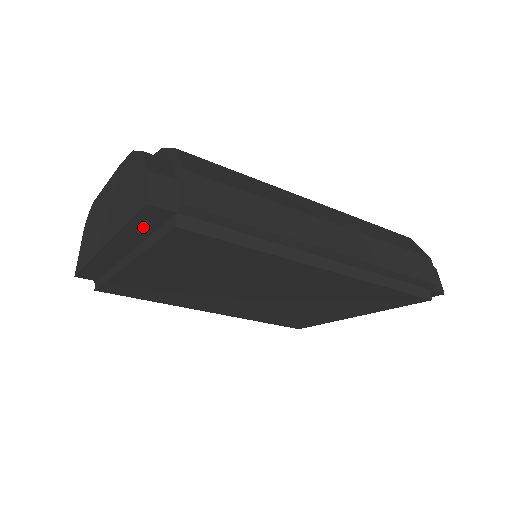
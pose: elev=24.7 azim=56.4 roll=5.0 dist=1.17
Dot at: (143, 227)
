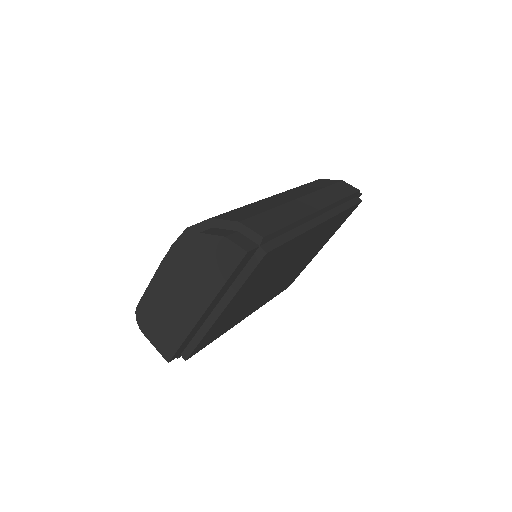
Dot at: (236, 274)
